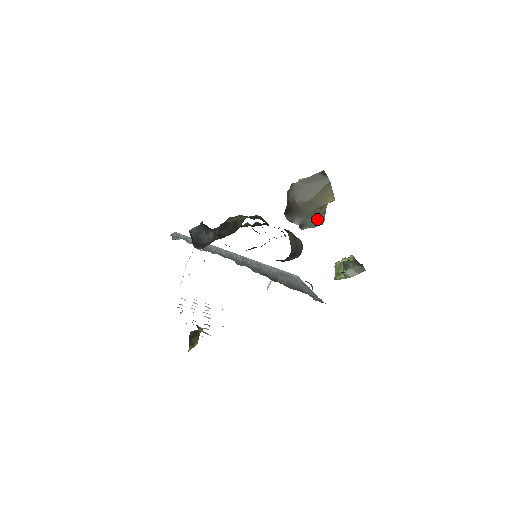
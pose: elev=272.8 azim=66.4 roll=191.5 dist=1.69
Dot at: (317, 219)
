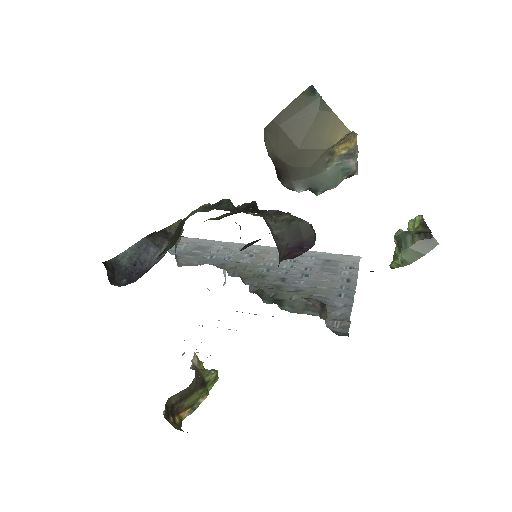
Dot at: (334, 172)
